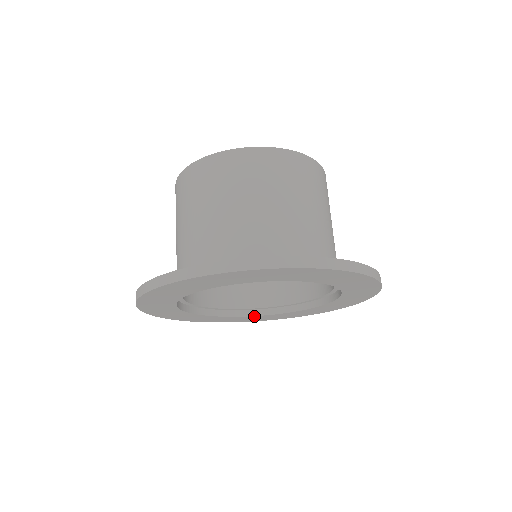
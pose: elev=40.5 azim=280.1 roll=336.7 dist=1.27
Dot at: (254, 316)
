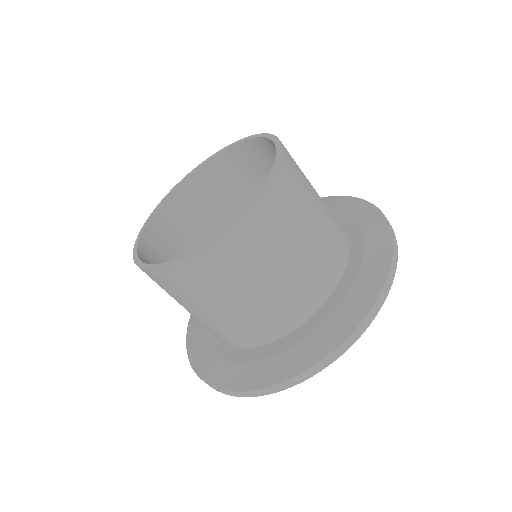
Dot at: occluded
